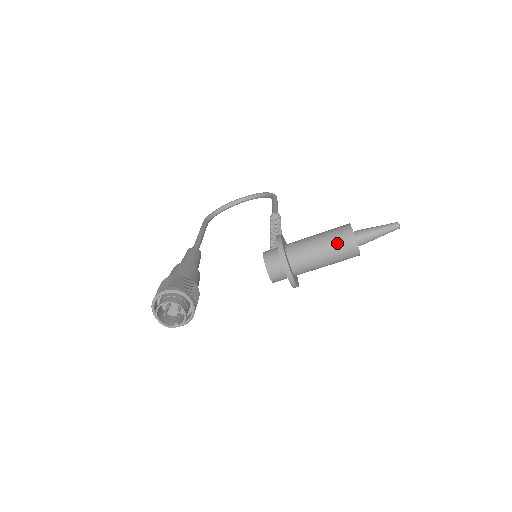
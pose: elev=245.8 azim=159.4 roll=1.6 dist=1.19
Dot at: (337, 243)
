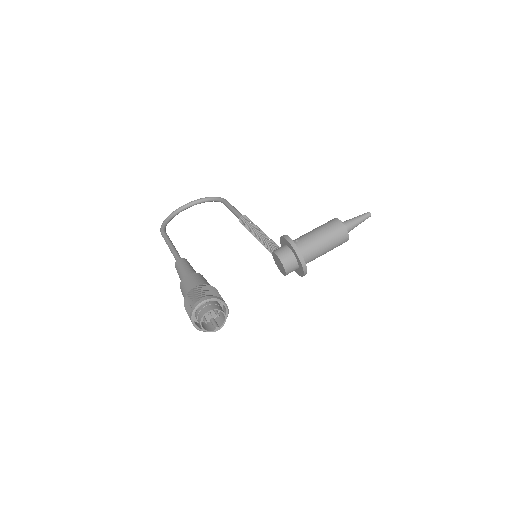
Dot at: (334, 235)
